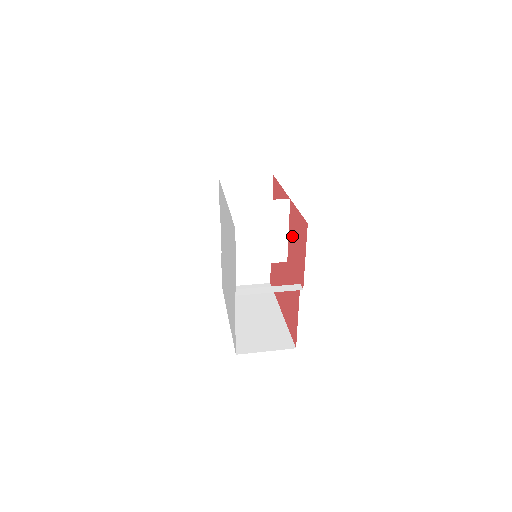
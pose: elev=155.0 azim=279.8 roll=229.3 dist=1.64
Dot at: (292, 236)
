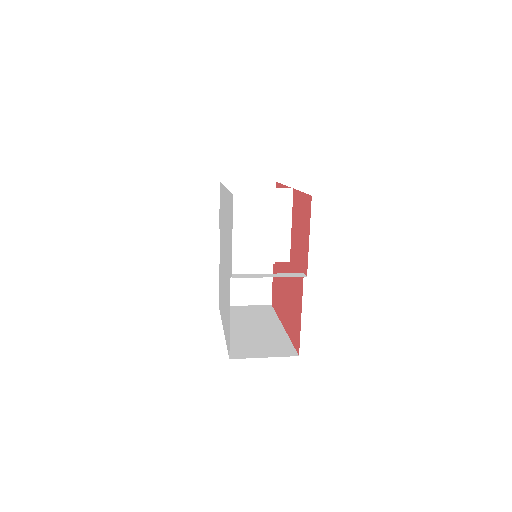
Dot at: (295, 227)
